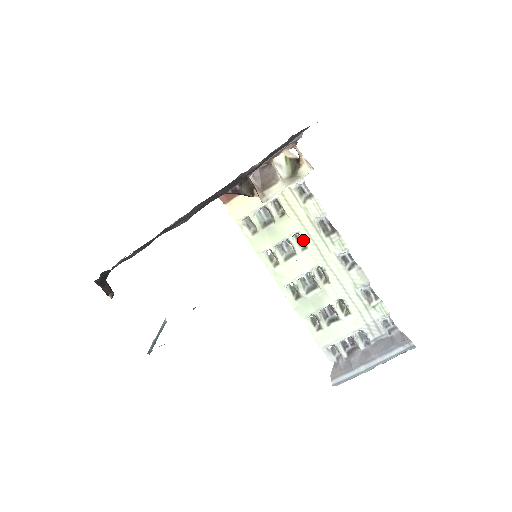
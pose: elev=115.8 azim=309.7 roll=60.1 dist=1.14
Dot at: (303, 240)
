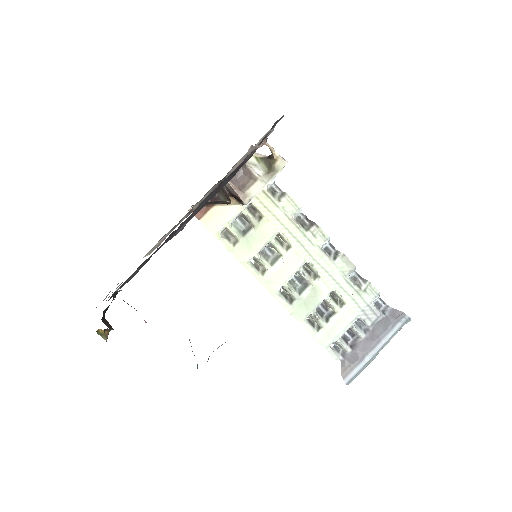
Dot at: (285, 240)
